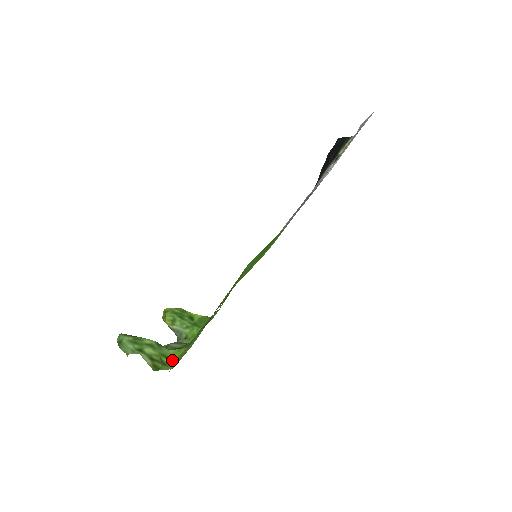
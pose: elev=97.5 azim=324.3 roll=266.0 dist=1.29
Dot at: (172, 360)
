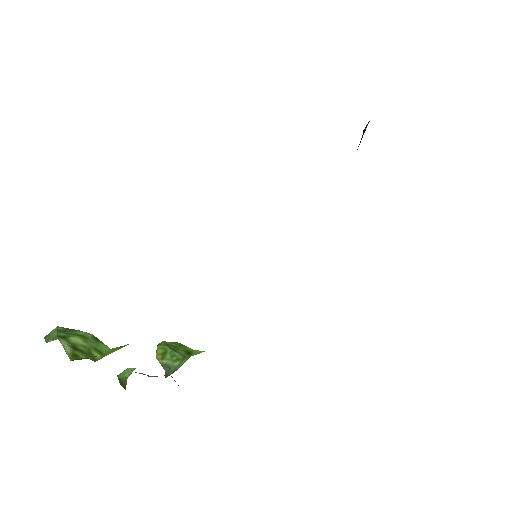
Dot at: (106, 355)
